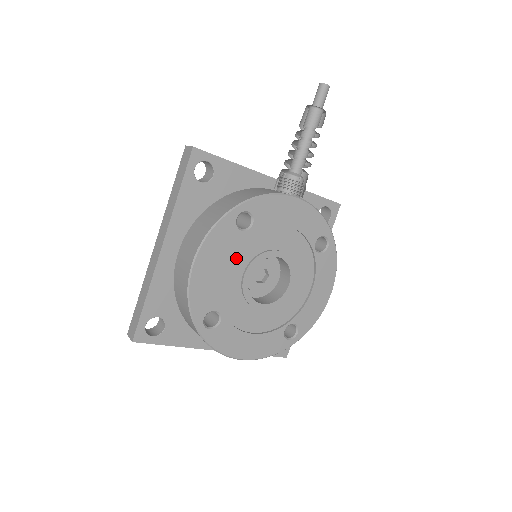
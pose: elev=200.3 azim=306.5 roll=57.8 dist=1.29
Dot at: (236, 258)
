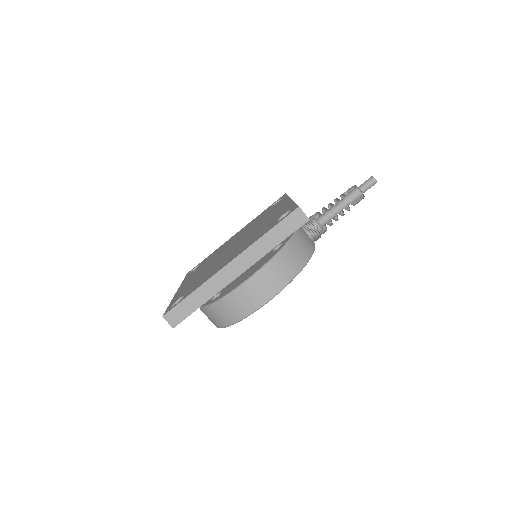
Dot at: occluded
